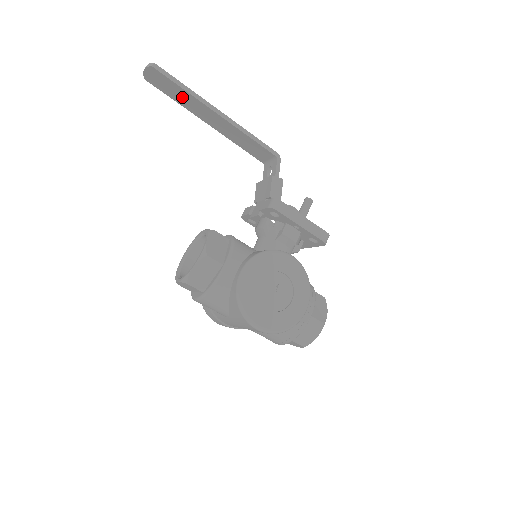
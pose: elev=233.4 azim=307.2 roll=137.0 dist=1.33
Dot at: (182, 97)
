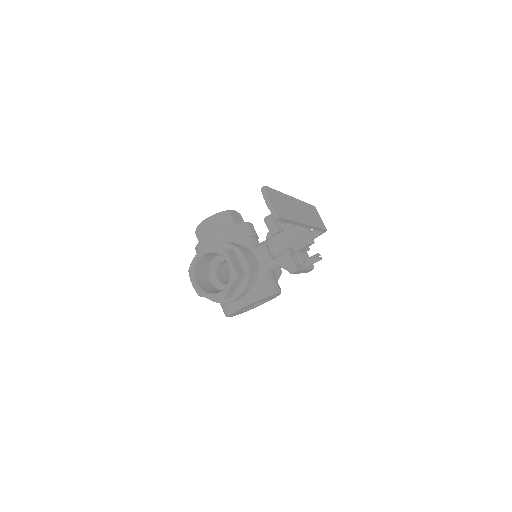
Dot at: occluded
